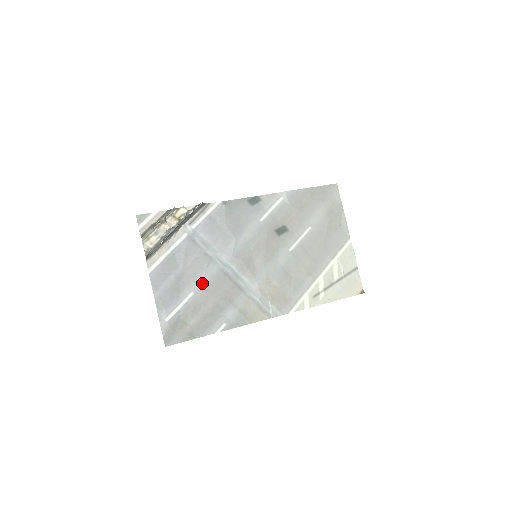
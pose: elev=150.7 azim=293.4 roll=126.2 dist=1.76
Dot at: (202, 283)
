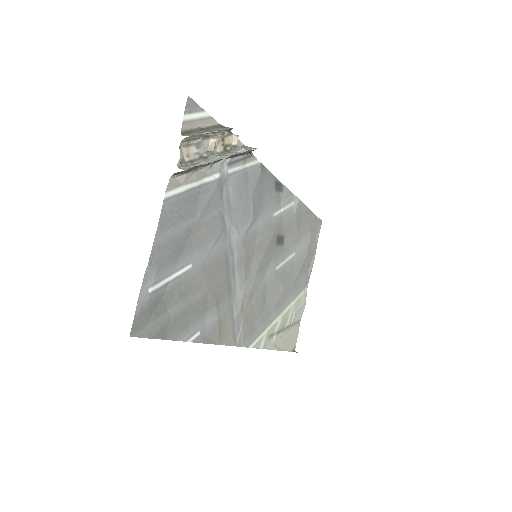
Dot at: (205, 257)
